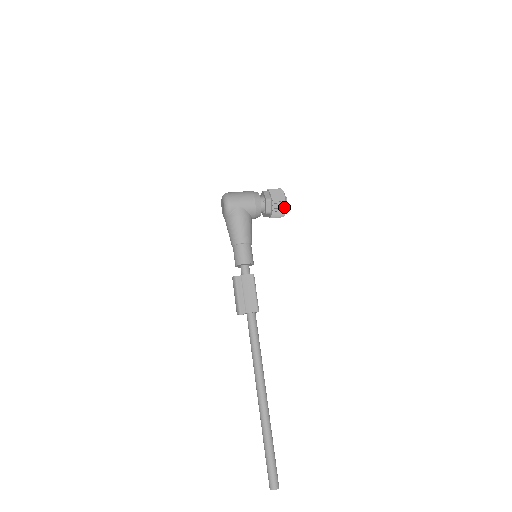
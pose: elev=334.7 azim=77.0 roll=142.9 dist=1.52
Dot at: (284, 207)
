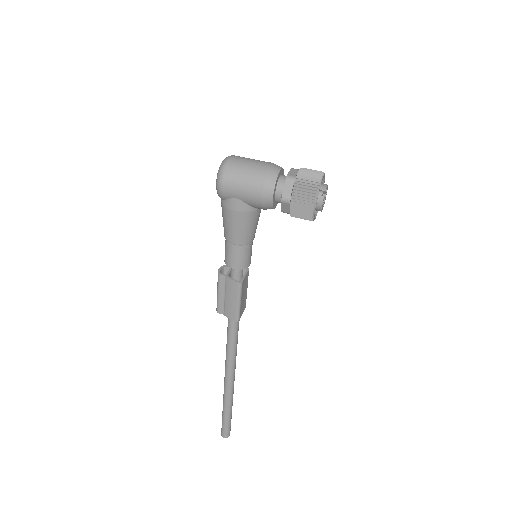
Dot at: (310, 217)
